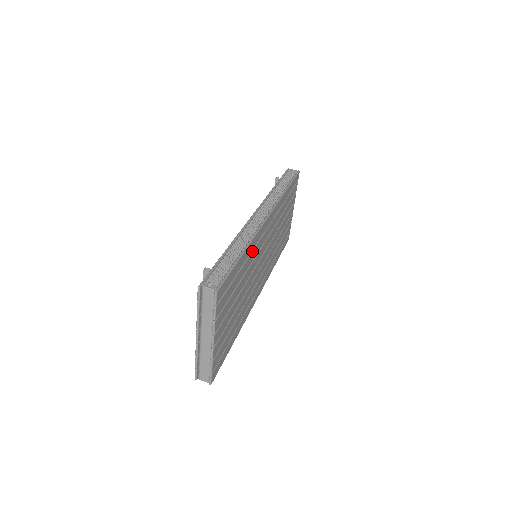
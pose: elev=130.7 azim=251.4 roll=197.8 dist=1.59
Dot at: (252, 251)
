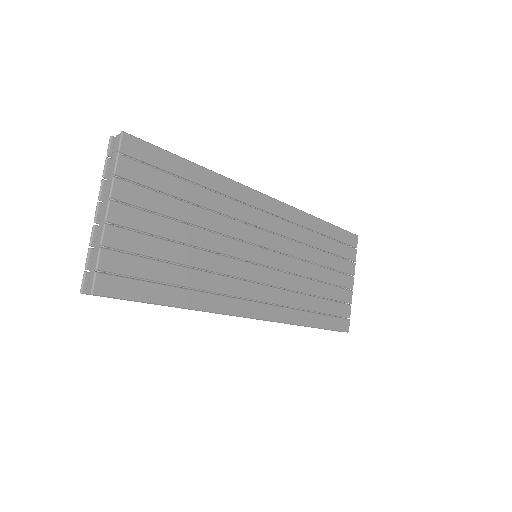
Dot at: (226, 197)
